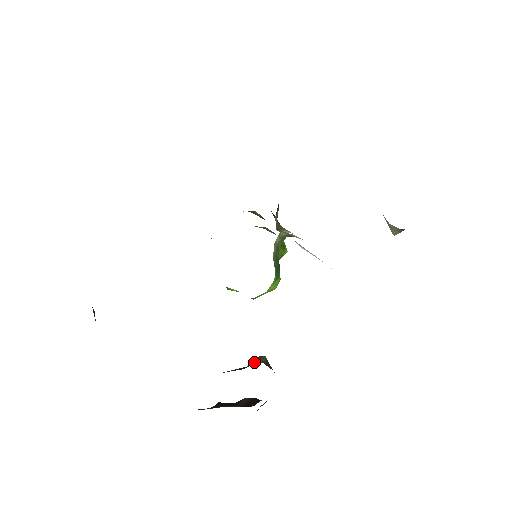
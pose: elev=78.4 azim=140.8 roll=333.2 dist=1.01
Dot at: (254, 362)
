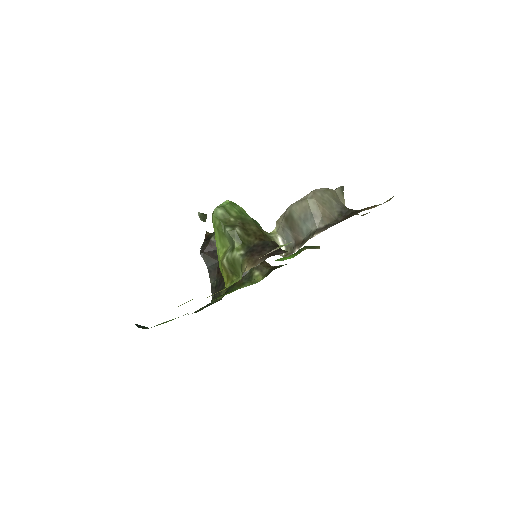
Dot at: occluded
